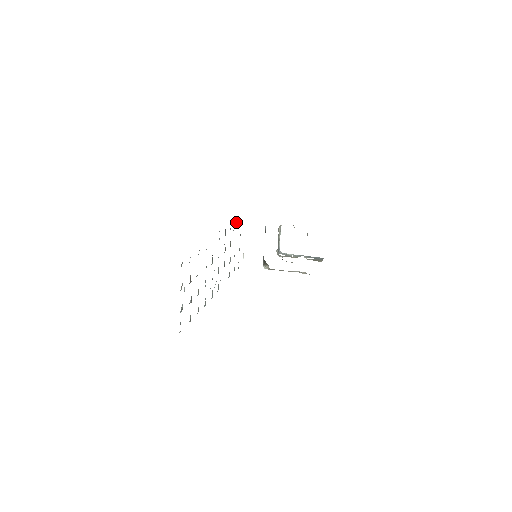
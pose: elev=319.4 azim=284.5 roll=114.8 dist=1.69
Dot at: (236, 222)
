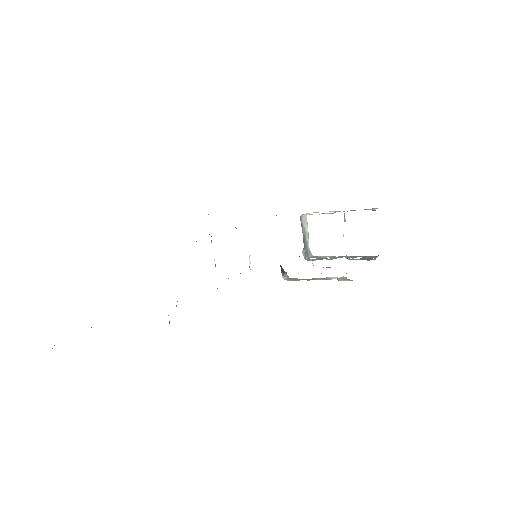
Dot at: occluded
